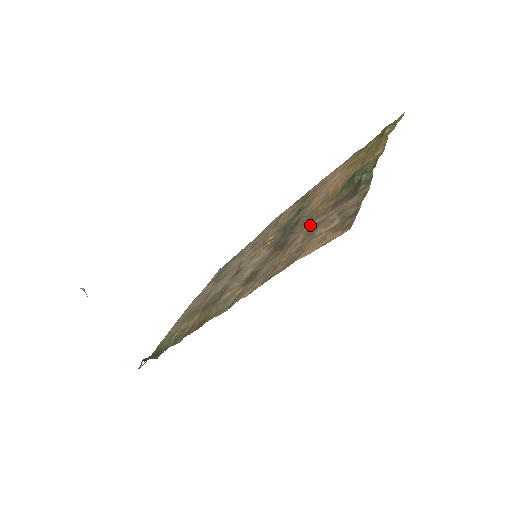
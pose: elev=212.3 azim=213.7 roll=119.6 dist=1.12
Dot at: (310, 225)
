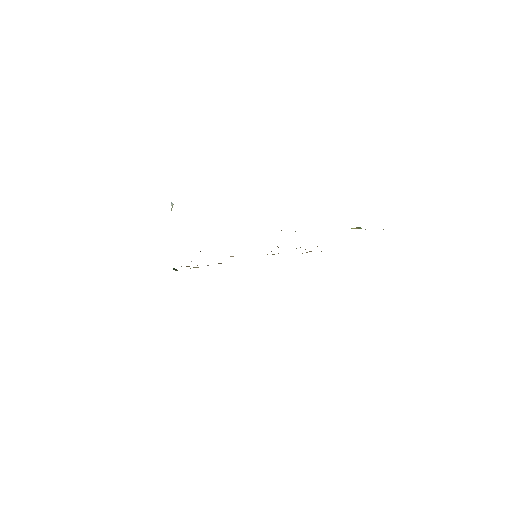
Dot at: occluded
